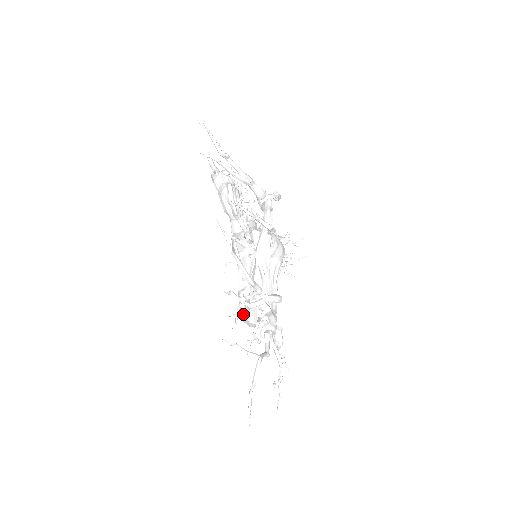
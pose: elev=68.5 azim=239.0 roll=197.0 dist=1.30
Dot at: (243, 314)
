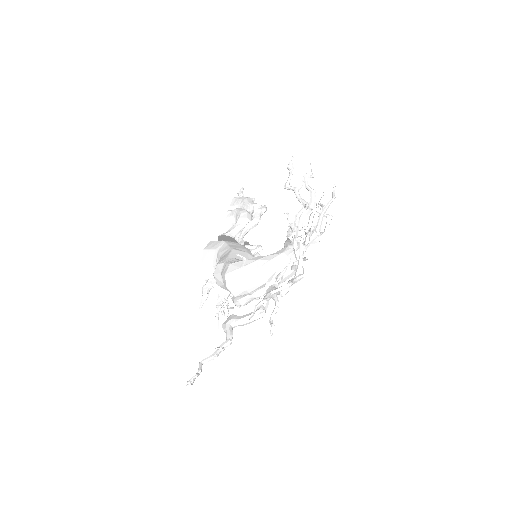
Dot at: (253, 260)
